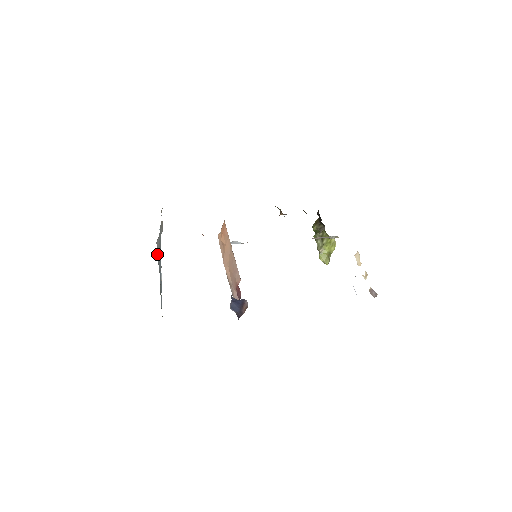
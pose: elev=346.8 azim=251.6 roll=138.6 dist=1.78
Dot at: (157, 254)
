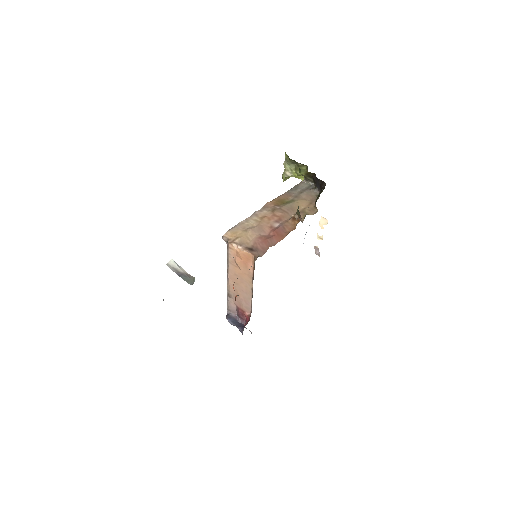
Dot at: occluded
